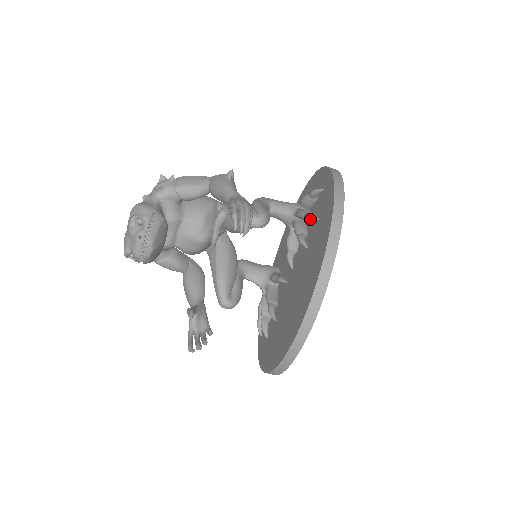
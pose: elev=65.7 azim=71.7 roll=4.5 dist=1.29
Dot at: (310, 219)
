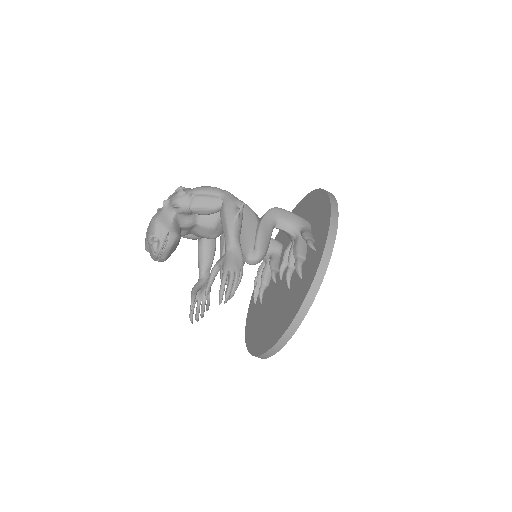
Dot at: (297, 270)
